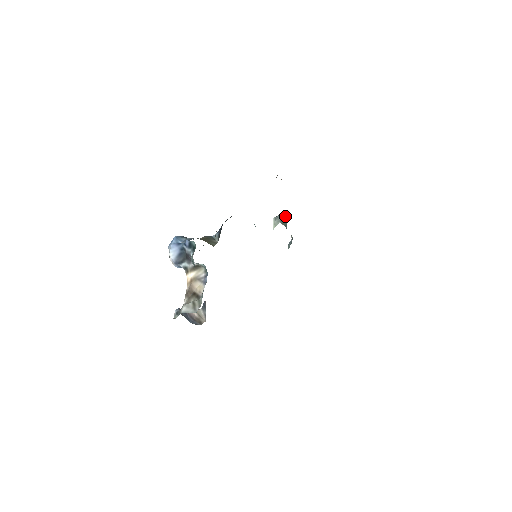
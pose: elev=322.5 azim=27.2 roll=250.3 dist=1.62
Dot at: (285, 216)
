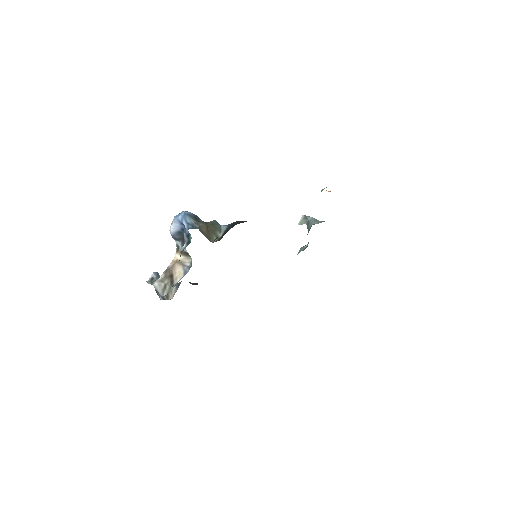
Dot at: (313, 223)
